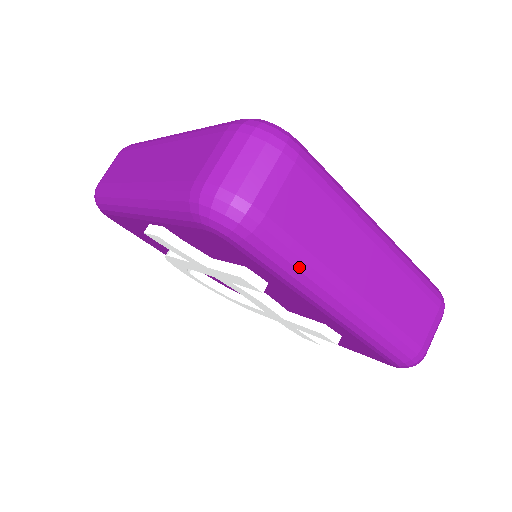
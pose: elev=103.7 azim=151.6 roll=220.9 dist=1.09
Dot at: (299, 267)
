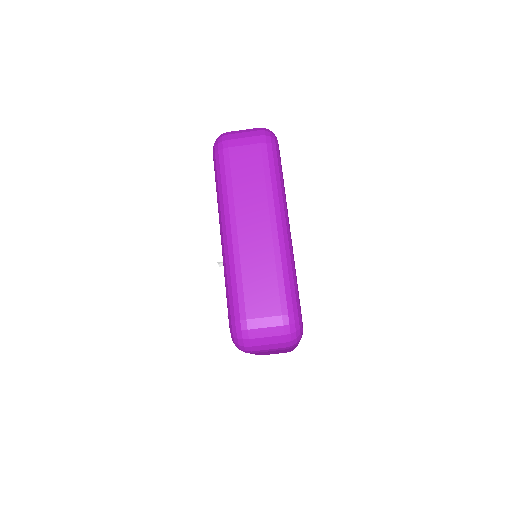
Dot at: occluded
